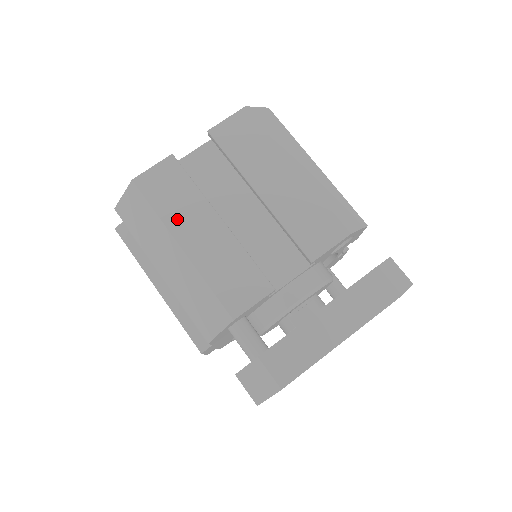
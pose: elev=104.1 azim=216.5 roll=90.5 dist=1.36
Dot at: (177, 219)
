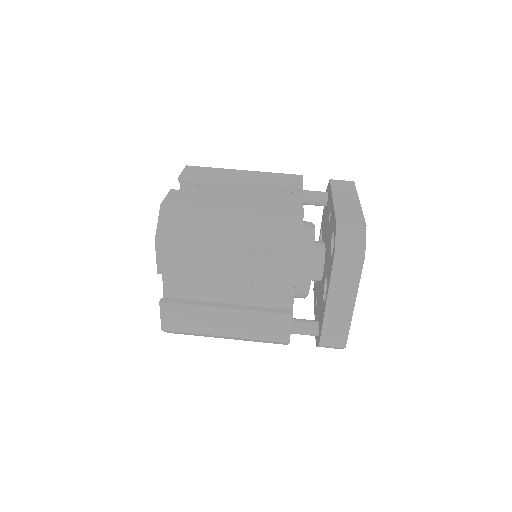
Dot at: (206, 327)
